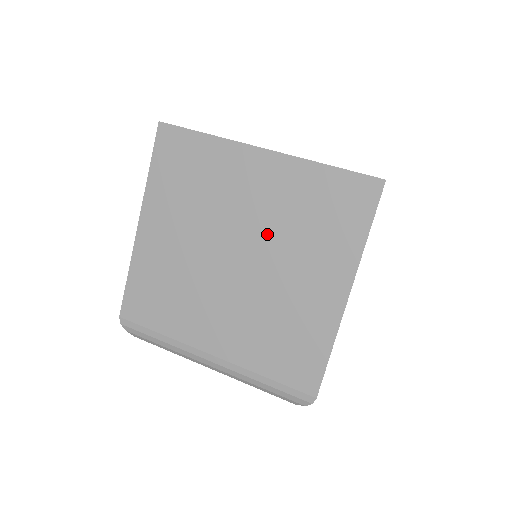
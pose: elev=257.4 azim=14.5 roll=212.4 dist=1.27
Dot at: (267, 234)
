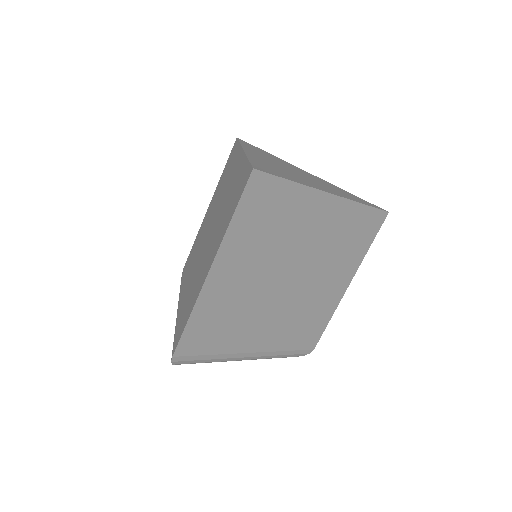
Dot at: (316, 257)
